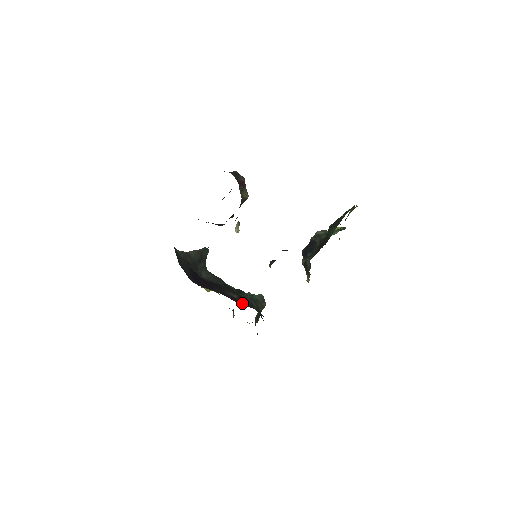
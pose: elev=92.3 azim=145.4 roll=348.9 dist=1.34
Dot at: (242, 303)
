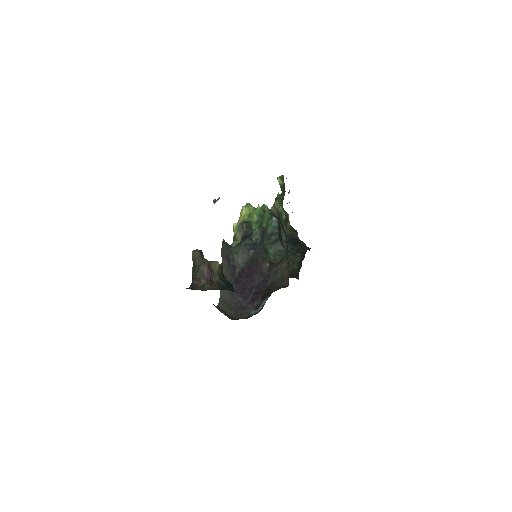
Dot at: occluded
